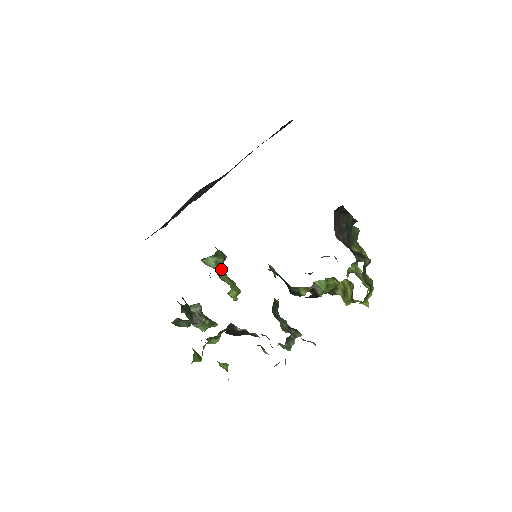
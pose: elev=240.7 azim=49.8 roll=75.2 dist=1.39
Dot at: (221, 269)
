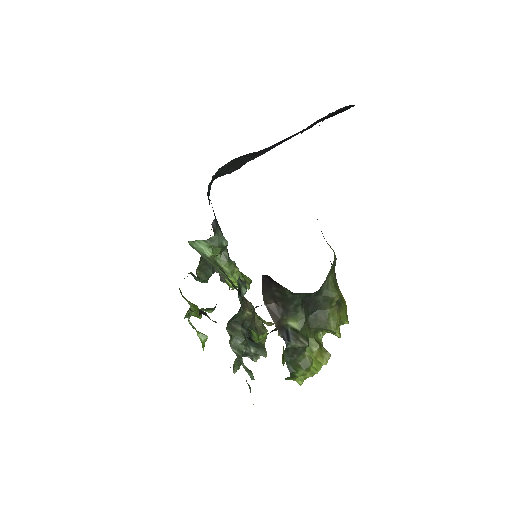
Dot at: (217, 254)
